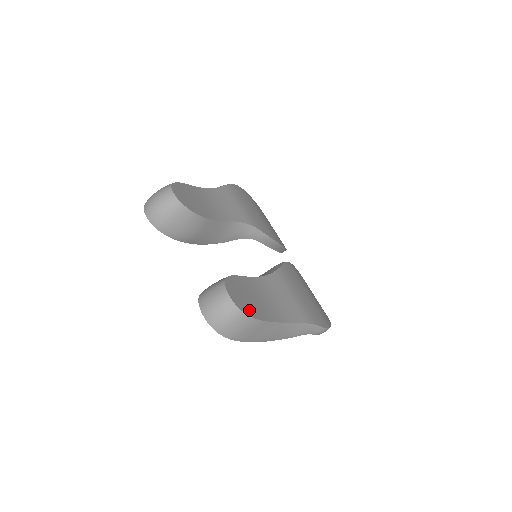
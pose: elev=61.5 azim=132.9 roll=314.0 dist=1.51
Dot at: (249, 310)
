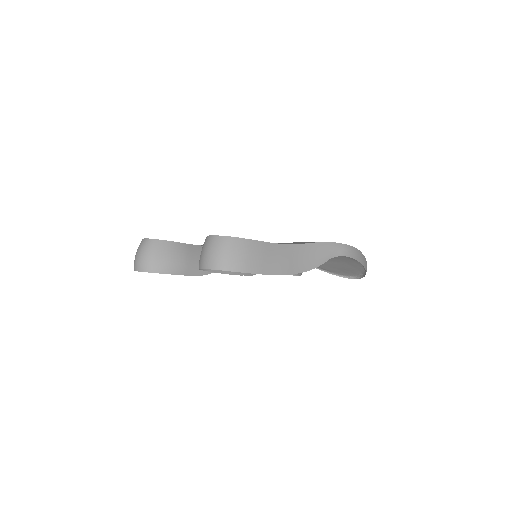
Dot at: occluded
